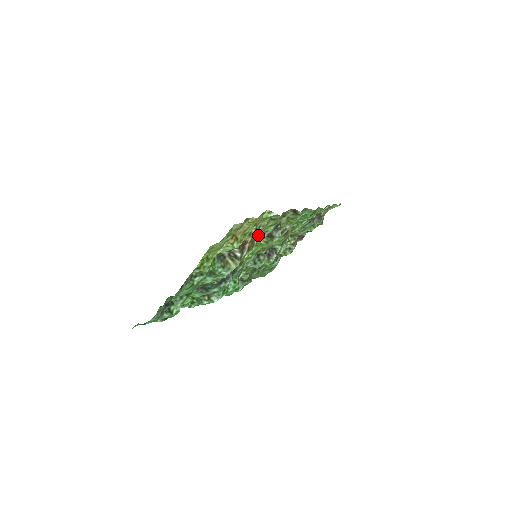
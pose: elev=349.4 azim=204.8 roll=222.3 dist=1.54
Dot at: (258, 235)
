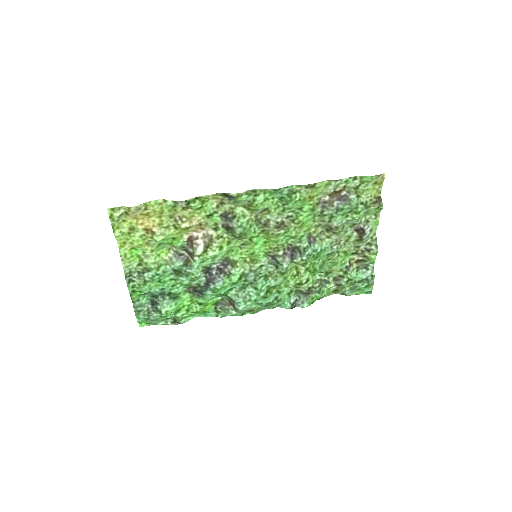
Dot at: (214, 230)
